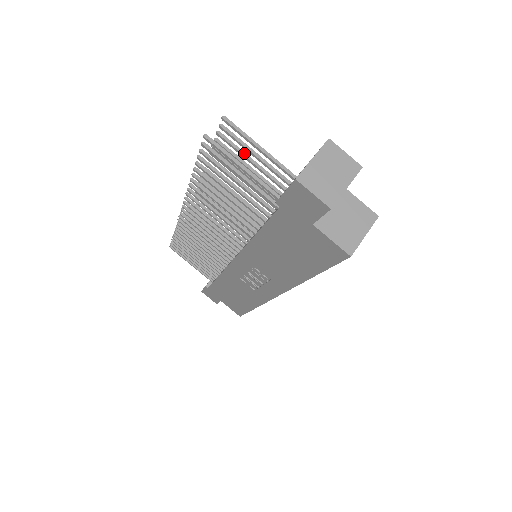
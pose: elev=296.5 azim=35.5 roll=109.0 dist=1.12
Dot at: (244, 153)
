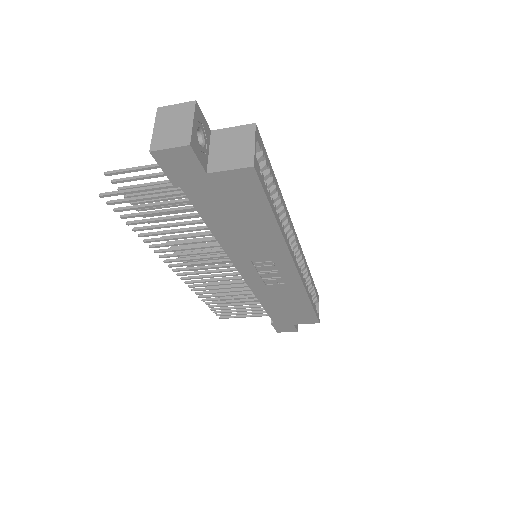
Dot at: (146, 184)
